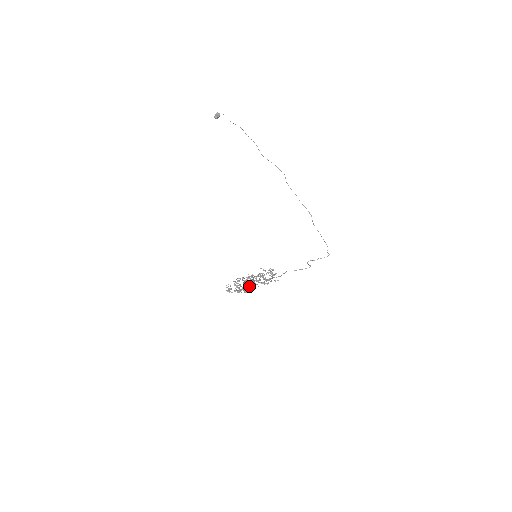
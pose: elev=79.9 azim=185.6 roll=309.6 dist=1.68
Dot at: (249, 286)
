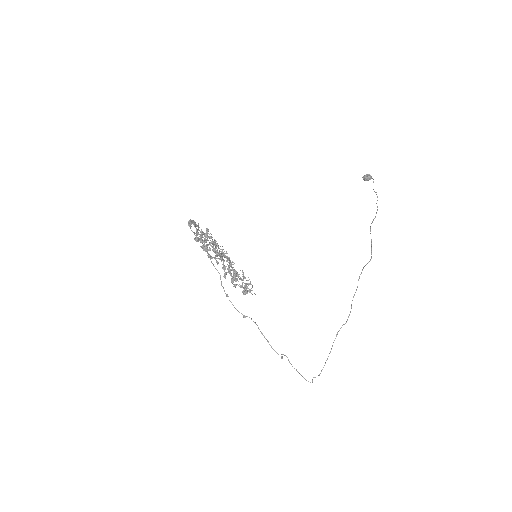
Dot at: occluded
